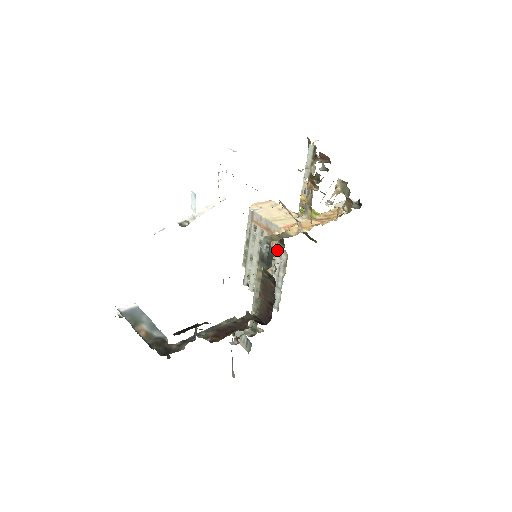
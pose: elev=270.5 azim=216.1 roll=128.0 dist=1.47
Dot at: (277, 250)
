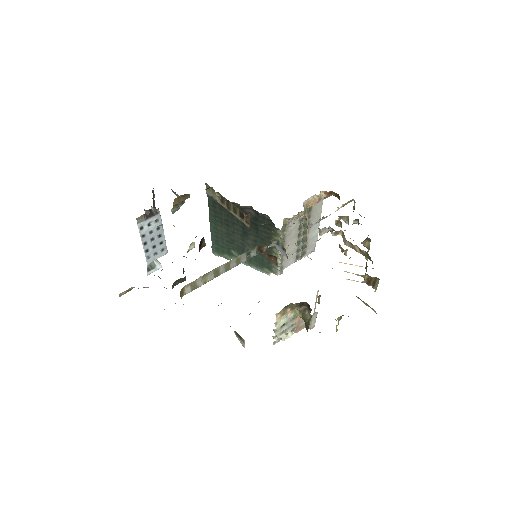
Dot at: occluded
